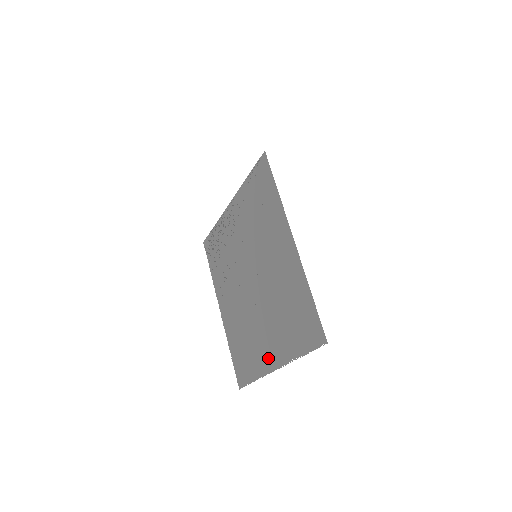
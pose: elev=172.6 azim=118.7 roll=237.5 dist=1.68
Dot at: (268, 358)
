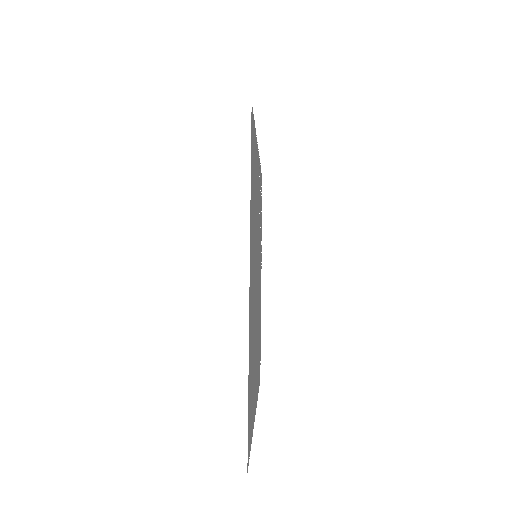
Dot at: (256, 391)
